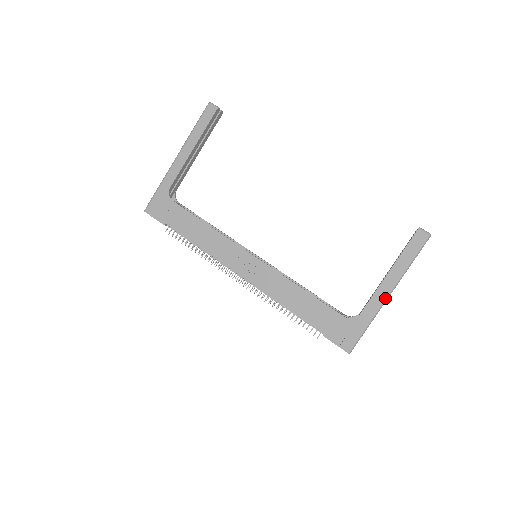
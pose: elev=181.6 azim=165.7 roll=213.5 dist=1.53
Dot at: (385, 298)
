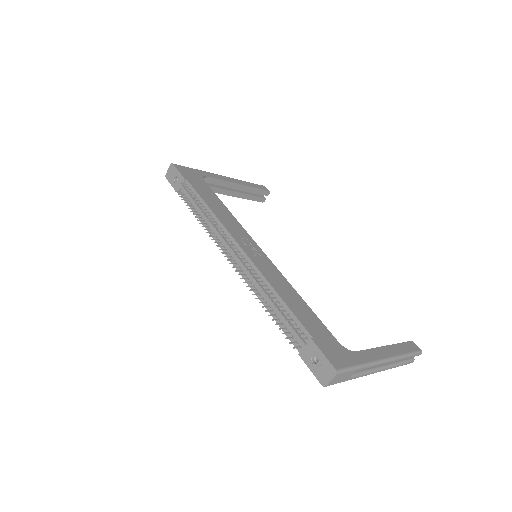
Dot at: (382, 359)
